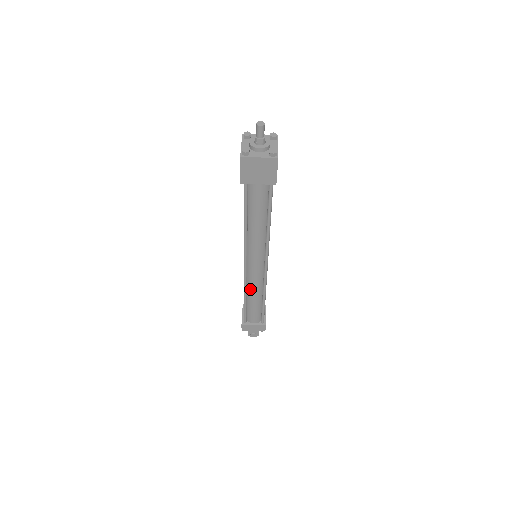
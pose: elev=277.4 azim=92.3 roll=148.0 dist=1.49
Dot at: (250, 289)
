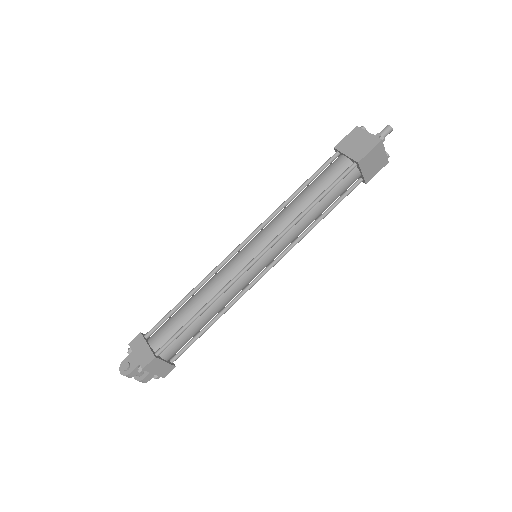
Dot at: (209, 283)
